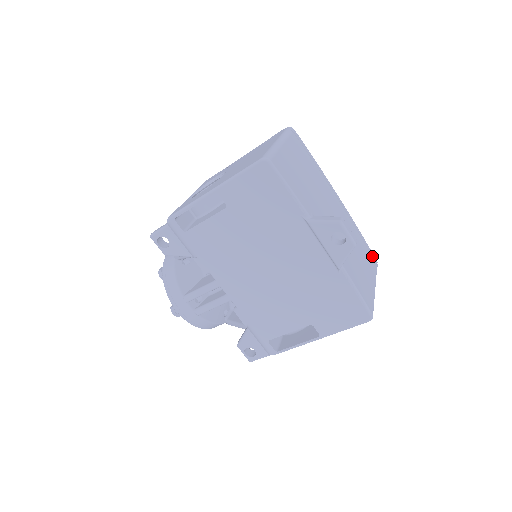
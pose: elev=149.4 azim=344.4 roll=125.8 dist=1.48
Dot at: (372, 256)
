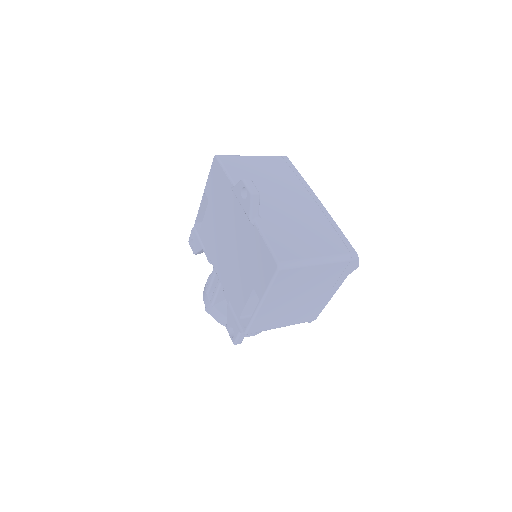
Dot at: (345, 244)
